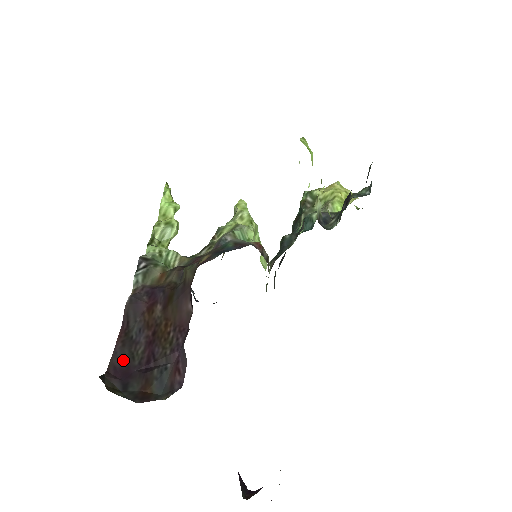
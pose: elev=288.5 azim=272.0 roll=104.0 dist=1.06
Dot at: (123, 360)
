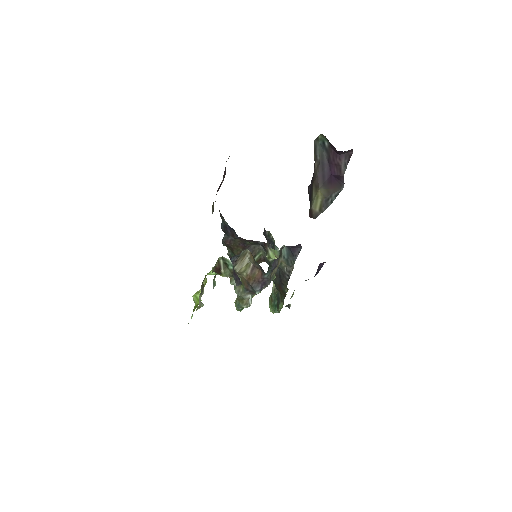
Dot at: occluded
